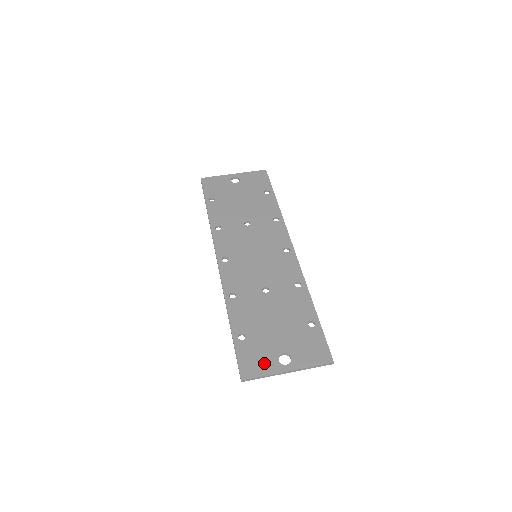
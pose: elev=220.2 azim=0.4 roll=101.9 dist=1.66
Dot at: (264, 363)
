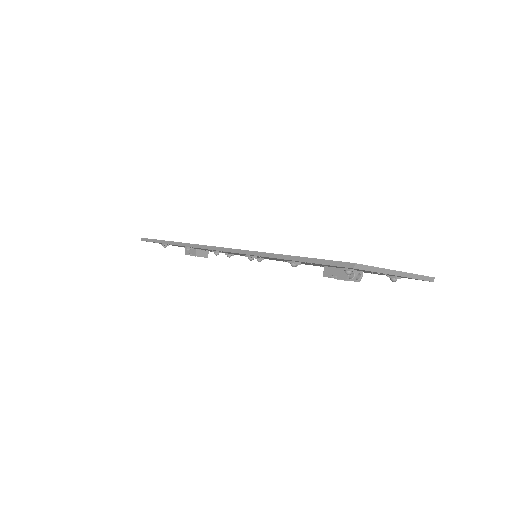
Dot at: occluded
